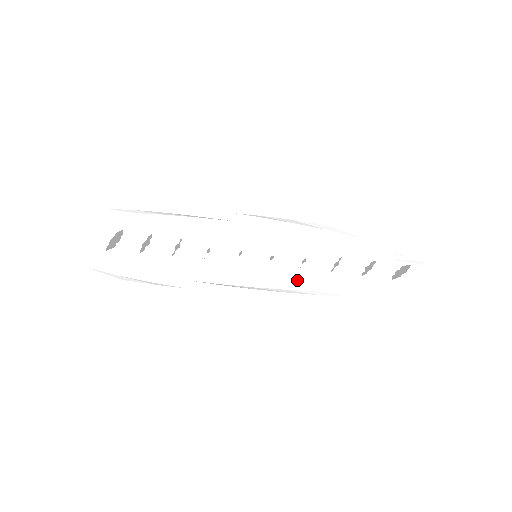
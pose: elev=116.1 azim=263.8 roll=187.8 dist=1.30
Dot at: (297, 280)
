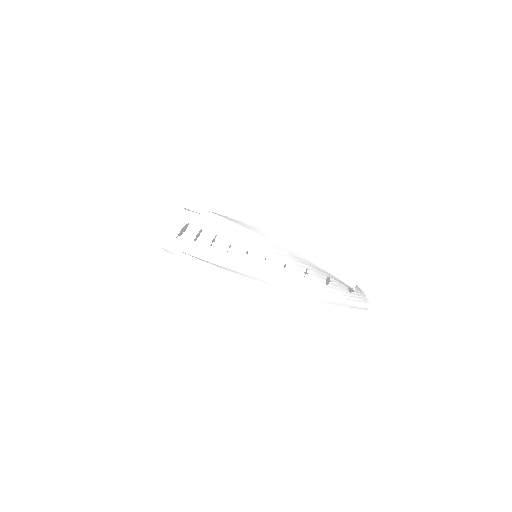
Dot at: (283, 278)
